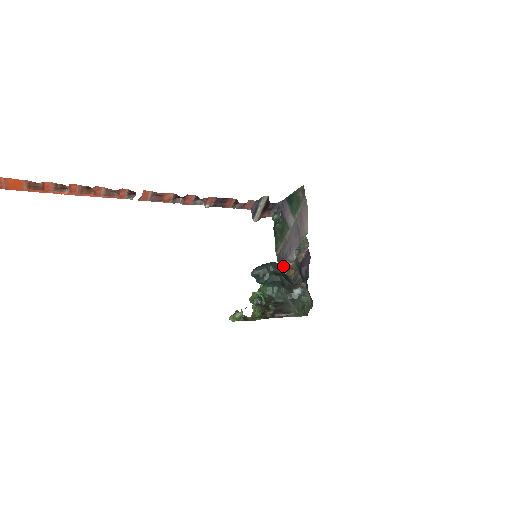
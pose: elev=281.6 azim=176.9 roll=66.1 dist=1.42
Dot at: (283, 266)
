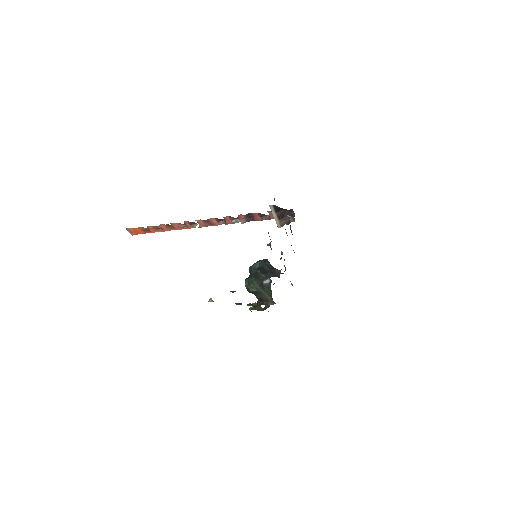
Dot at: occluded
